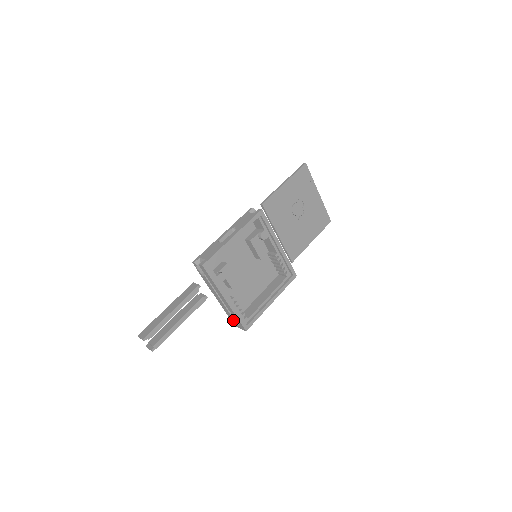
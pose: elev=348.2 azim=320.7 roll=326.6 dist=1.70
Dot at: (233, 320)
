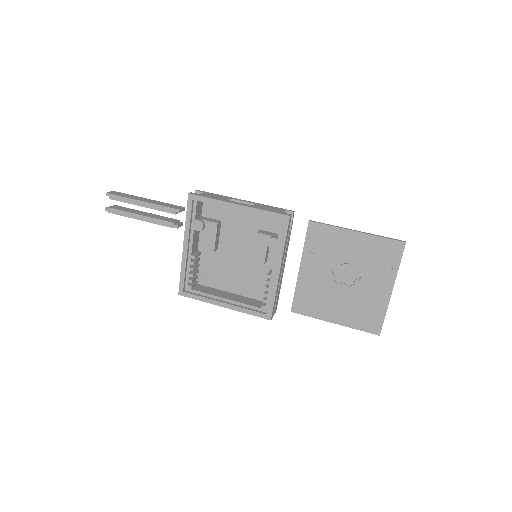
Dot at: occluded
